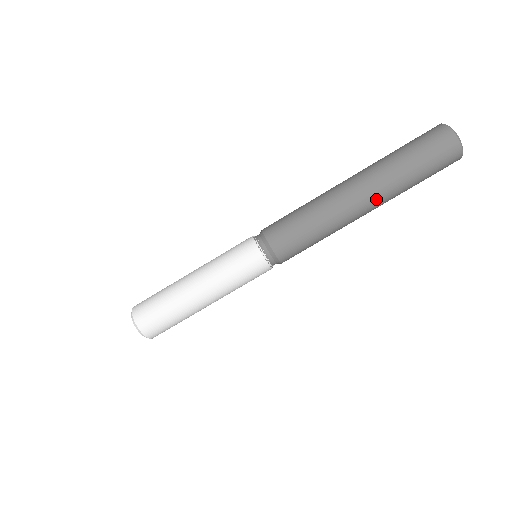
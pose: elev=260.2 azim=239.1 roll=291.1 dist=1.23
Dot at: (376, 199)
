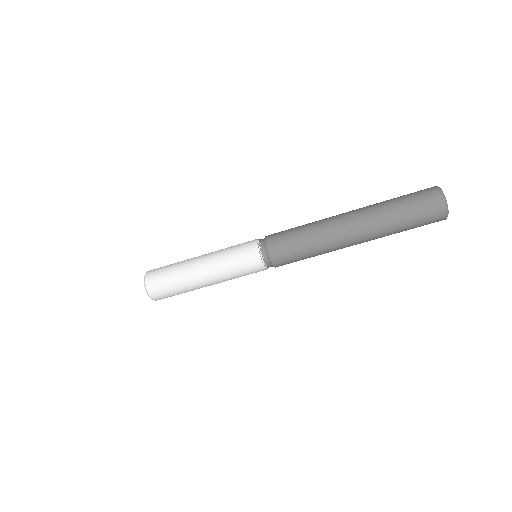
Dot at: (362, 225)
